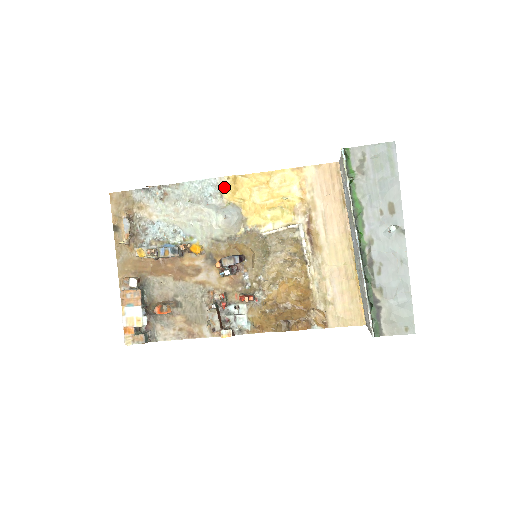
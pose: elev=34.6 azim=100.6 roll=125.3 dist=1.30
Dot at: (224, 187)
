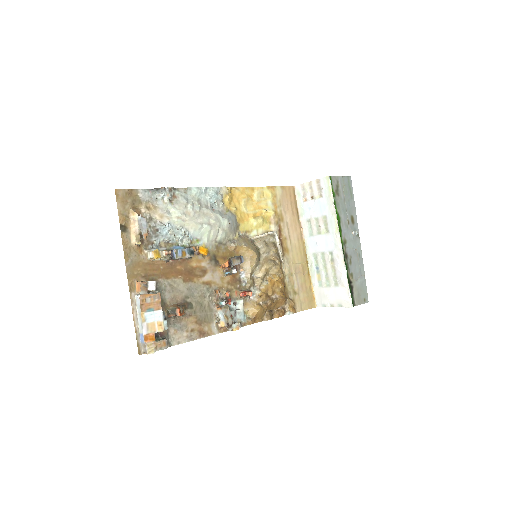
Dot at: (225, 196)
